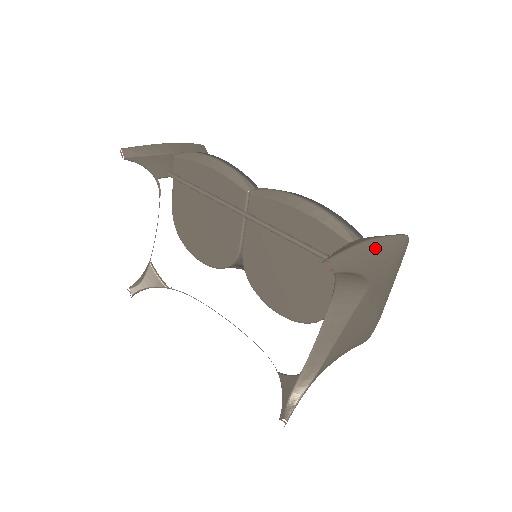
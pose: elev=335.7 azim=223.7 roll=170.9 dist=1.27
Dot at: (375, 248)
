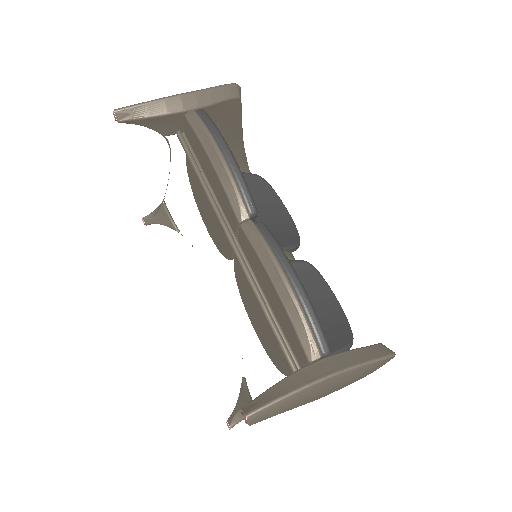
Dot at: (328, 384)
